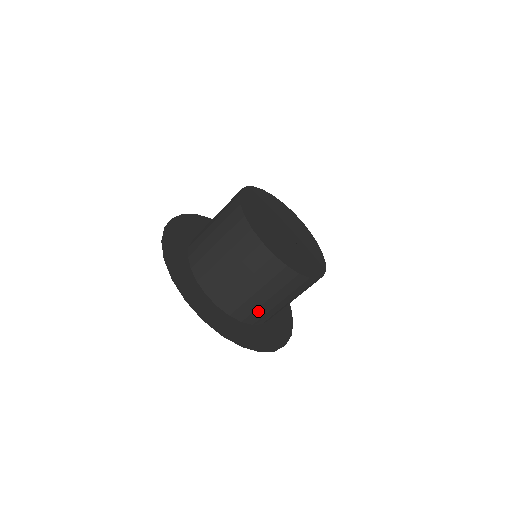
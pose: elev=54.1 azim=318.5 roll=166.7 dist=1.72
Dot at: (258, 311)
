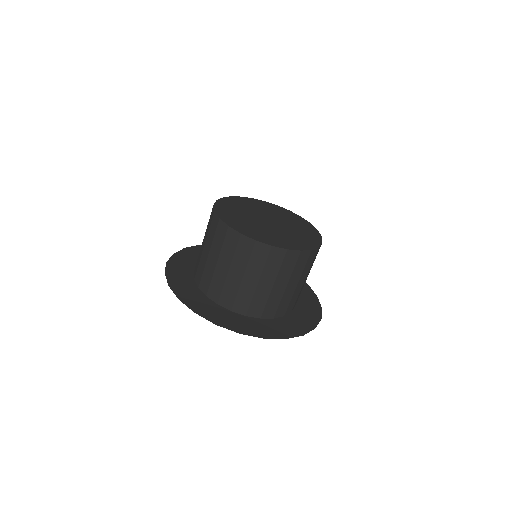
Dot at: (270, 302)
